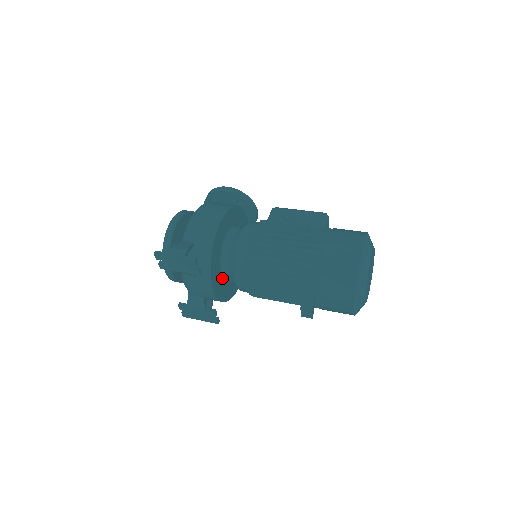
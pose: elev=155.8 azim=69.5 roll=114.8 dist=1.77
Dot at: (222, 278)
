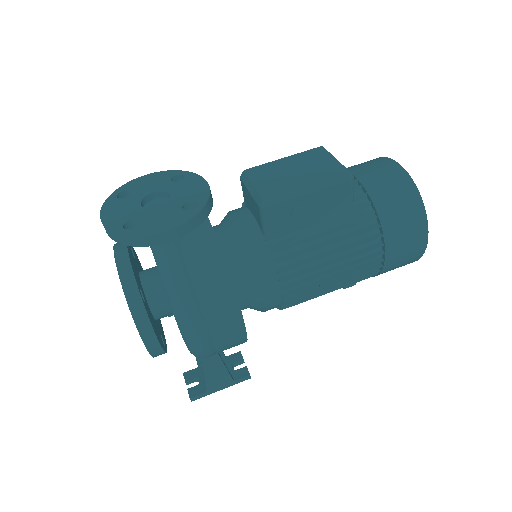
Dot at: occluded
